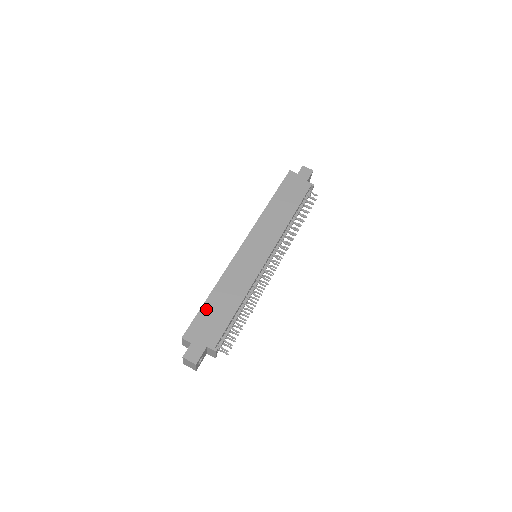
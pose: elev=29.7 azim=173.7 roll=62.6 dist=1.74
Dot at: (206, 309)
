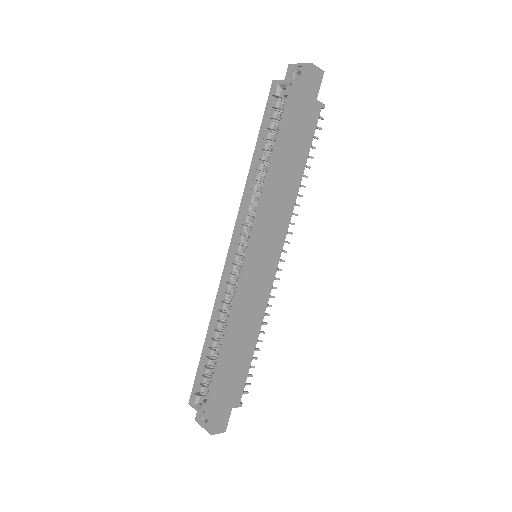
Dot at: (223, 371)
